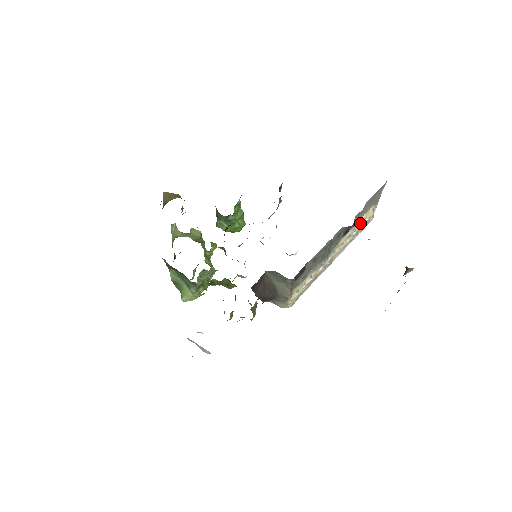
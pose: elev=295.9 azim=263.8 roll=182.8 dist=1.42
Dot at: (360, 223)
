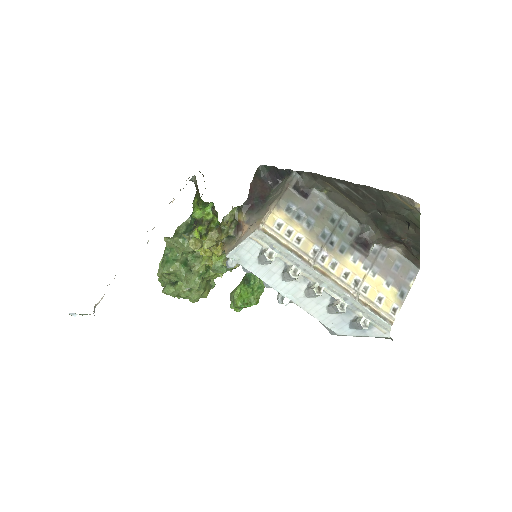
Dot at: (374, 291)
